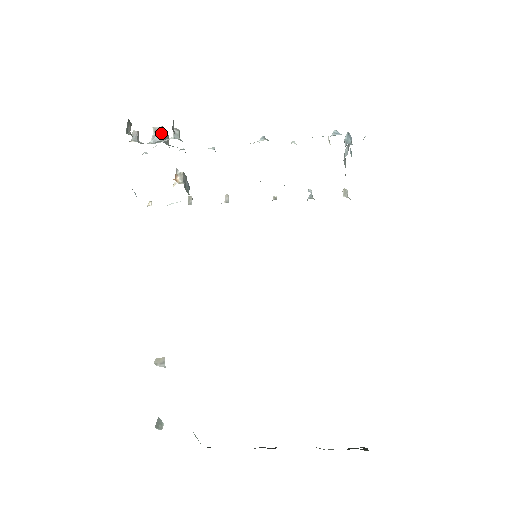
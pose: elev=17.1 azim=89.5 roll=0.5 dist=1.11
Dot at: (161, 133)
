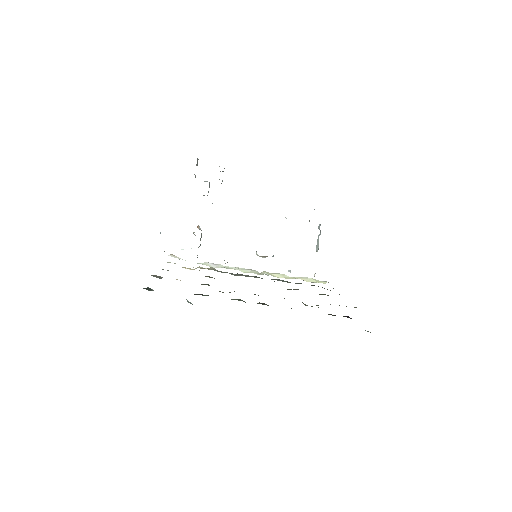
Dot at: (209, 182)
